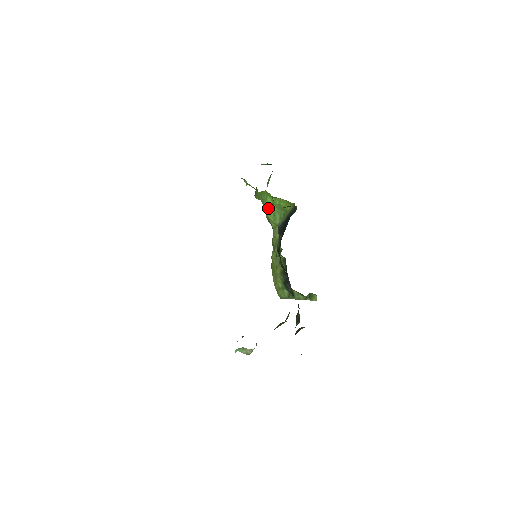
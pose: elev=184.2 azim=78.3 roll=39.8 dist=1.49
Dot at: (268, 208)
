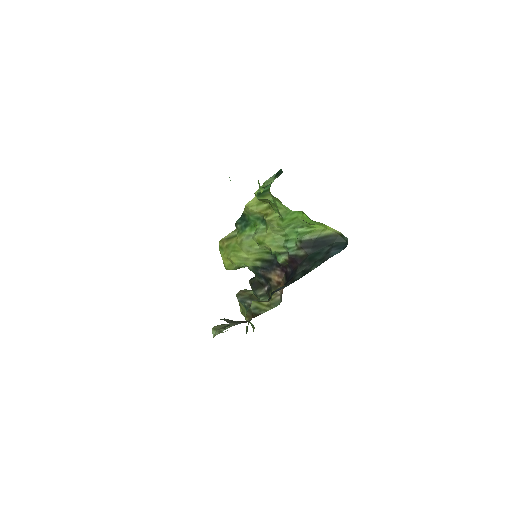
Dot at: (287, 219)
